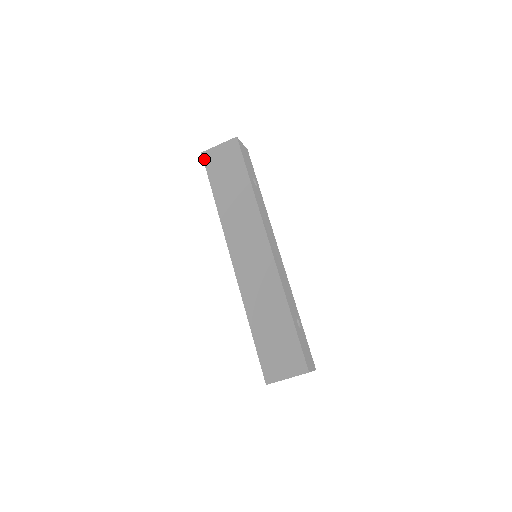
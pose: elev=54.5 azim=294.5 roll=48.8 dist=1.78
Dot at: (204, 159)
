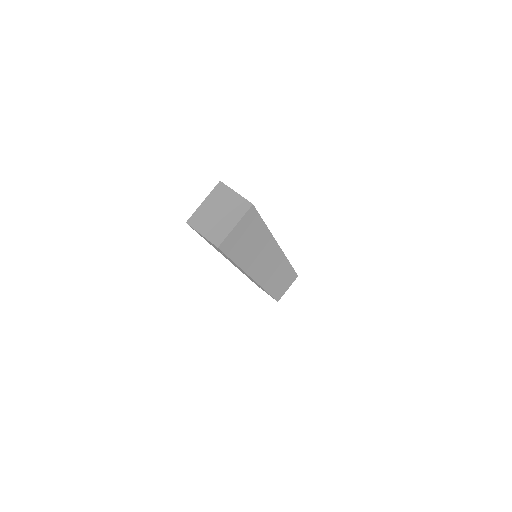
Dot at: occluded
